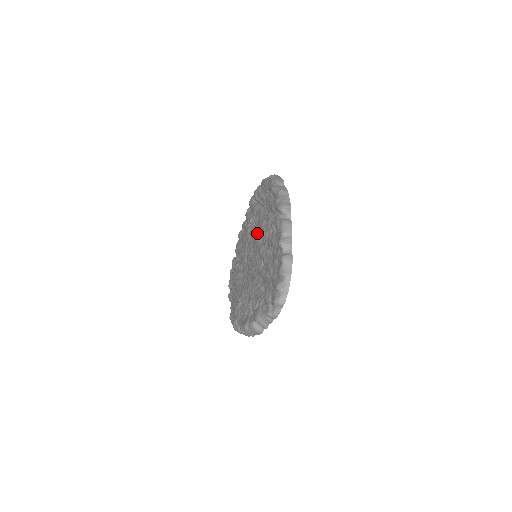
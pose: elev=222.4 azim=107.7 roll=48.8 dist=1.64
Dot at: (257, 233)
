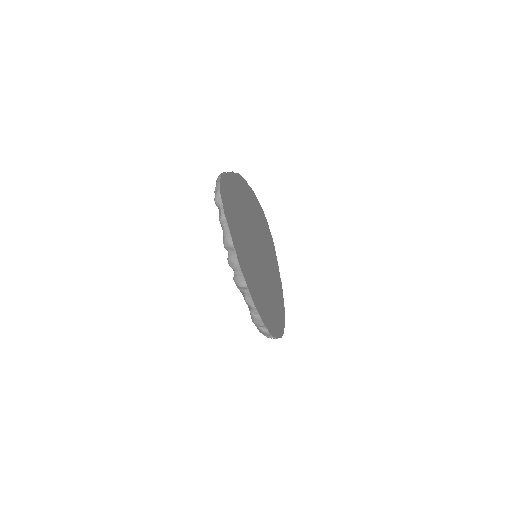
Dot at: occluded
